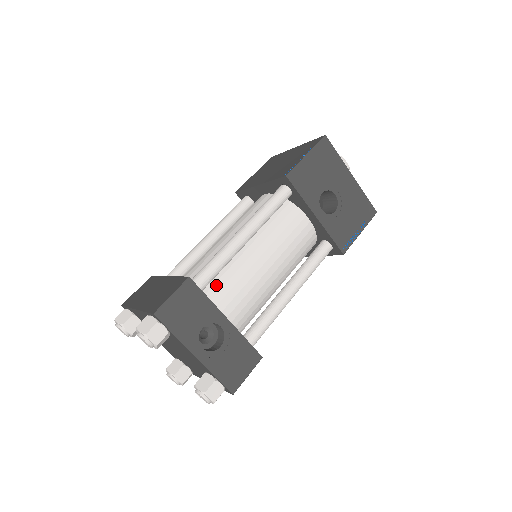
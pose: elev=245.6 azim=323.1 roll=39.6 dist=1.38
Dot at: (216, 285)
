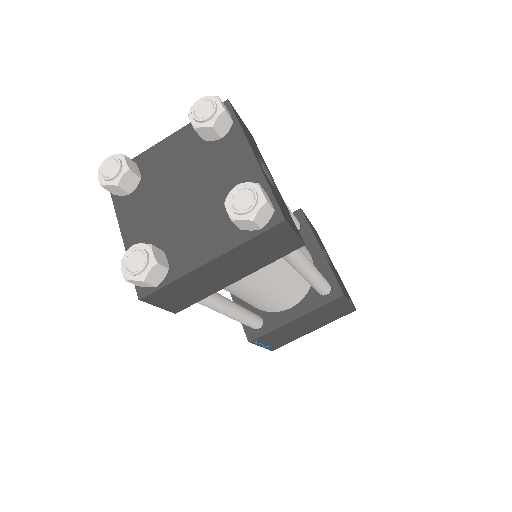
Dot at: occluded
